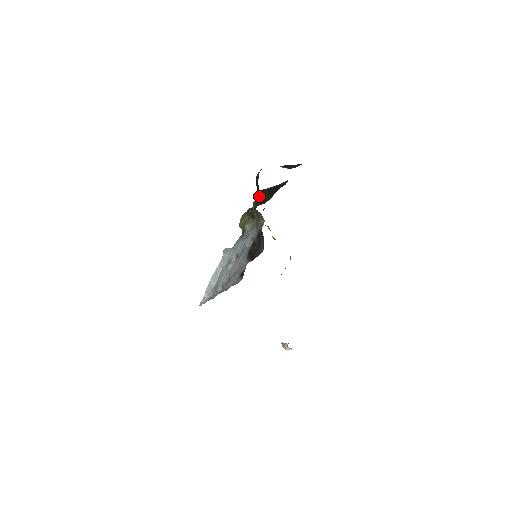
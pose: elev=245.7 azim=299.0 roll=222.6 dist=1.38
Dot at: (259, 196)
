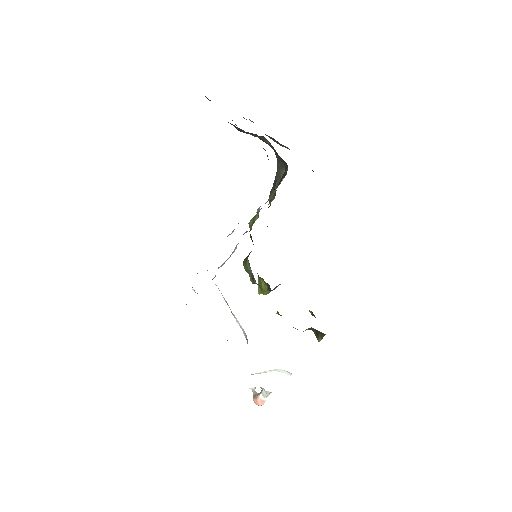
Dot at: occluded
